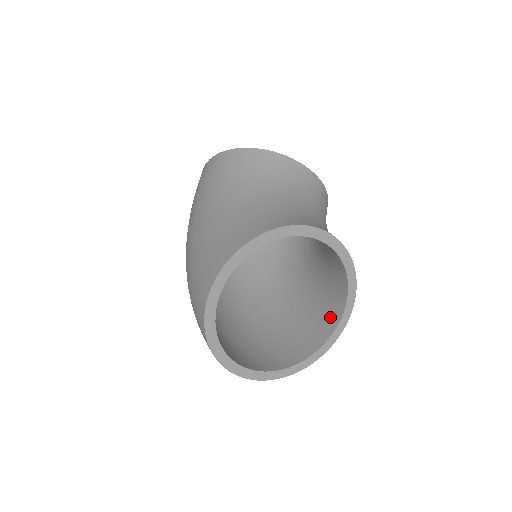
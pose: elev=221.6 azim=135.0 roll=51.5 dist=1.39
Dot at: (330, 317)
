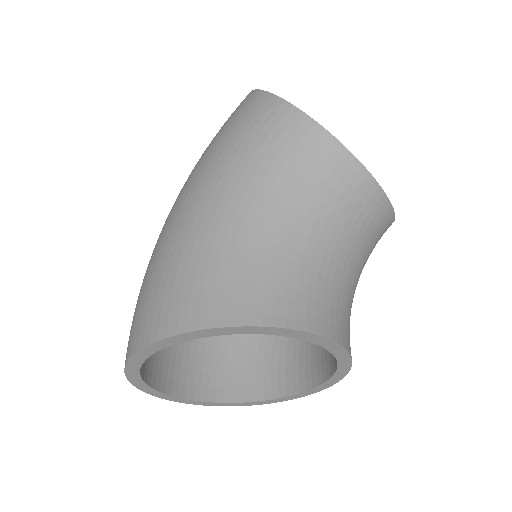
Dot at: (298, 375)
